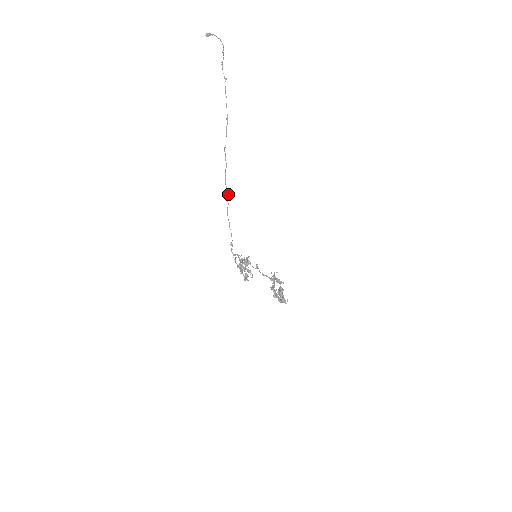
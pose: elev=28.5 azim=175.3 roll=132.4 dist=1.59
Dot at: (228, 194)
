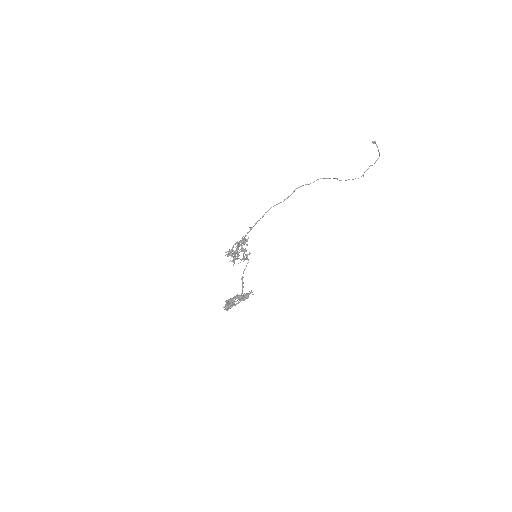
Dot at: occluded
